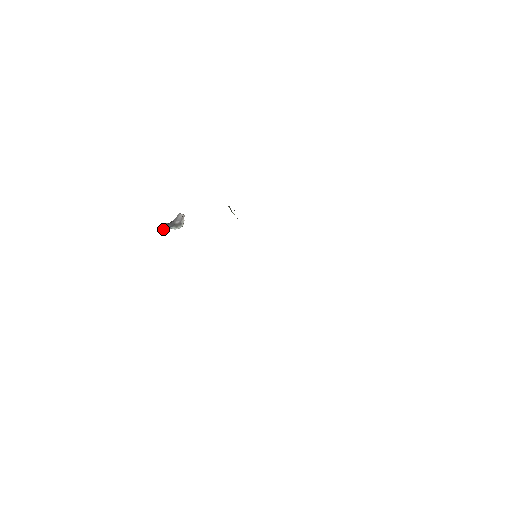
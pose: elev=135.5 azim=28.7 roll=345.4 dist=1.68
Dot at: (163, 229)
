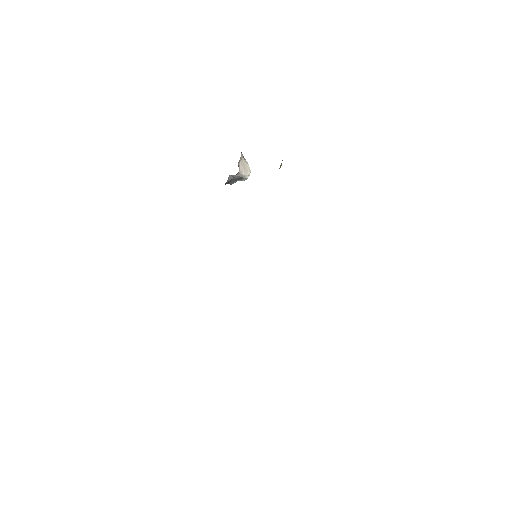
Dot at: (230, 184)
